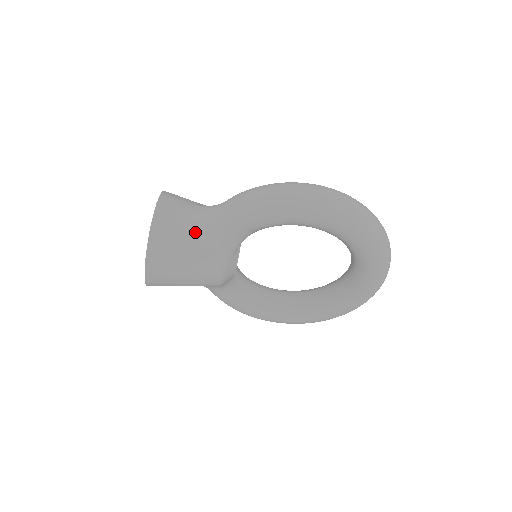
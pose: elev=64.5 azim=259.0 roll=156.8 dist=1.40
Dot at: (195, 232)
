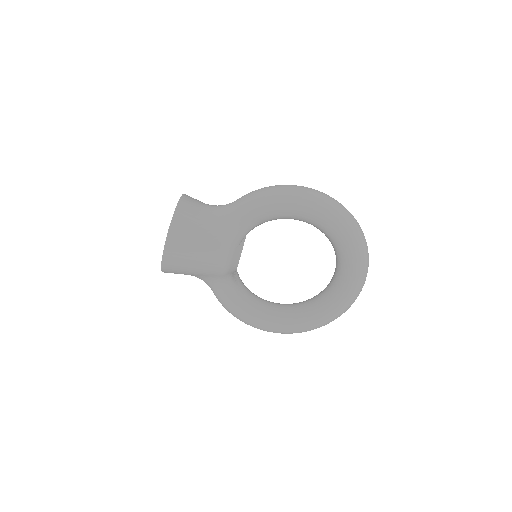
Dot at: (210, 219)
